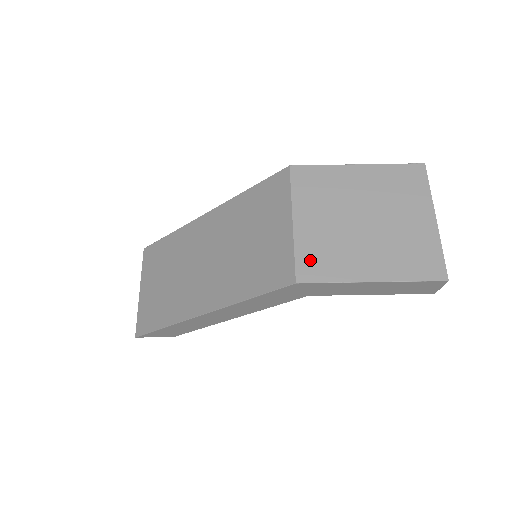
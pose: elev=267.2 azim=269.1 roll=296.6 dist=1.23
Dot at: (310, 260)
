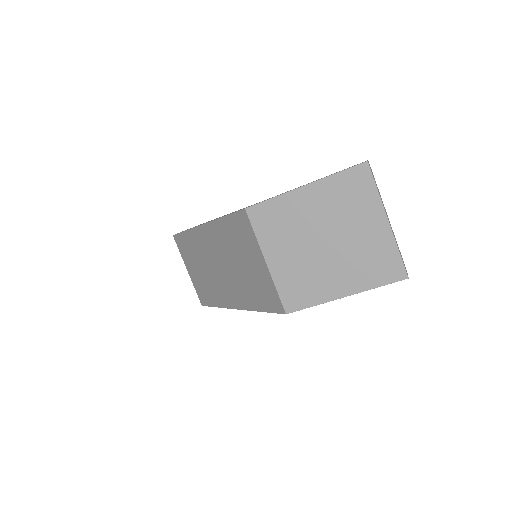
Dot at: (291, 293)
